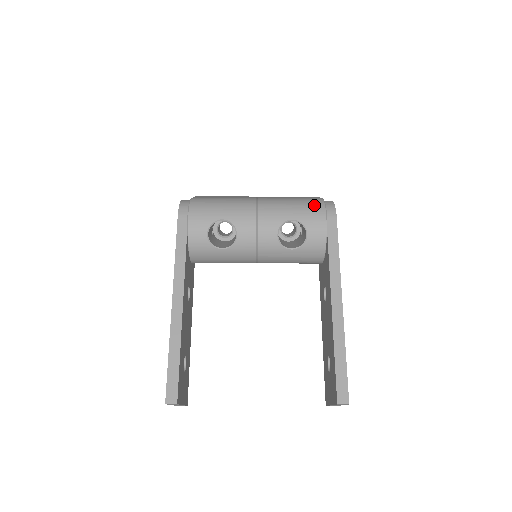
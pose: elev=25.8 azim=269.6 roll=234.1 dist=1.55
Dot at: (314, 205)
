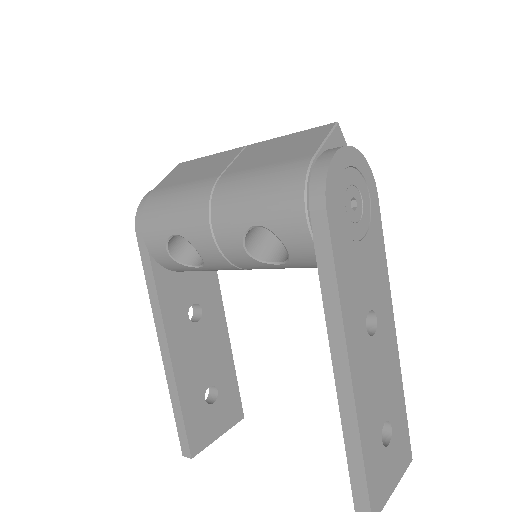
Dot at: (286, 188)
